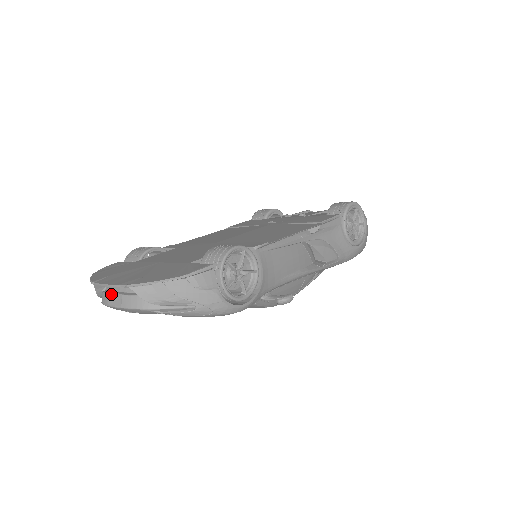
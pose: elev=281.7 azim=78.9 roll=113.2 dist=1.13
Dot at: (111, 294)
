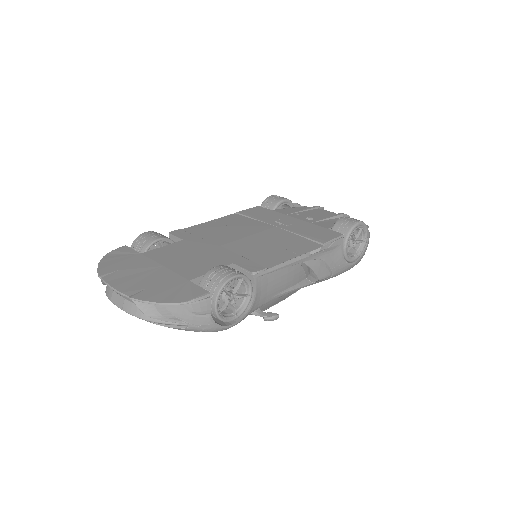
Dot at: (115, 293)
